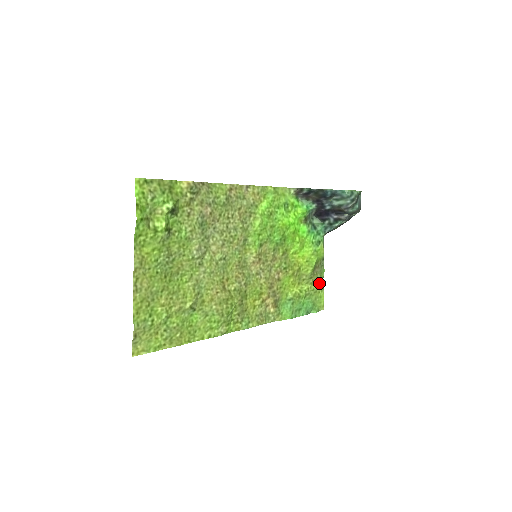
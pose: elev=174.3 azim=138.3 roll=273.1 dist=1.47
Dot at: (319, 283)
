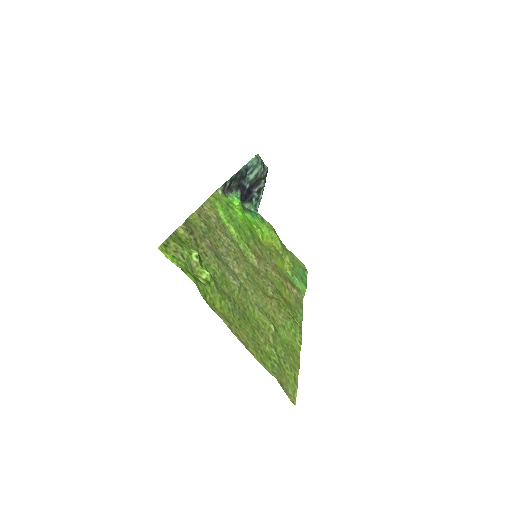
Dot at: (287, 251)
